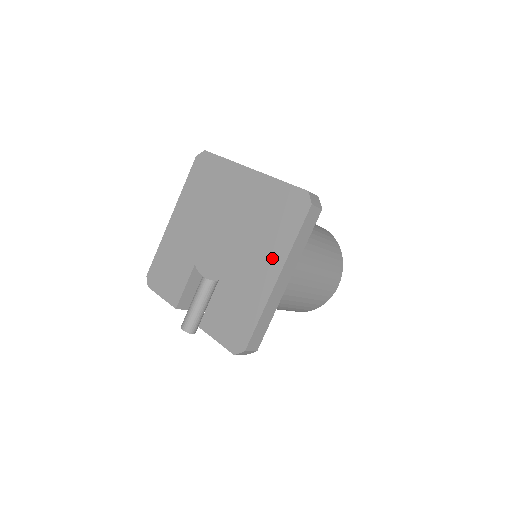
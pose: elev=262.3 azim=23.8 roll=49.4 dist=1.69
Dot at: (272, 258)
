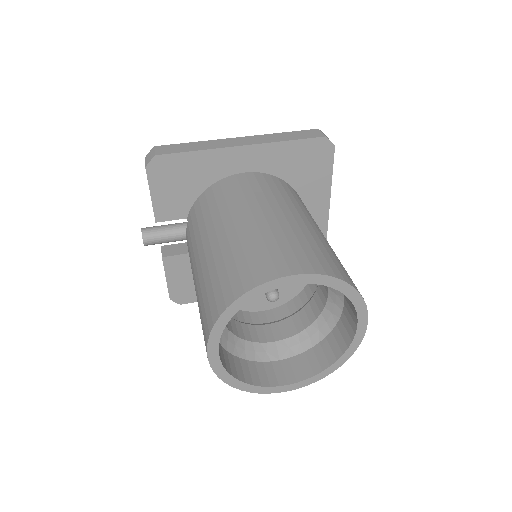
Dot at: occluded
